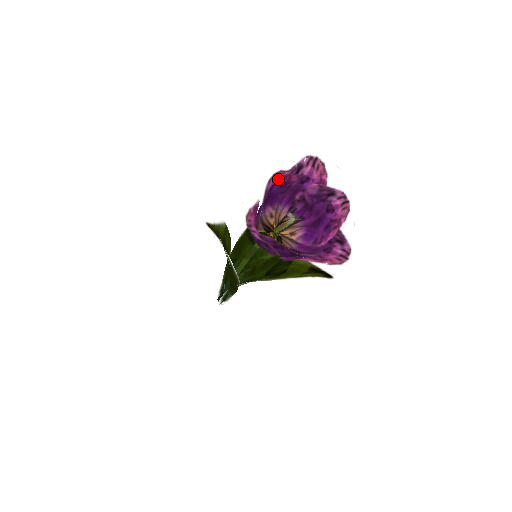
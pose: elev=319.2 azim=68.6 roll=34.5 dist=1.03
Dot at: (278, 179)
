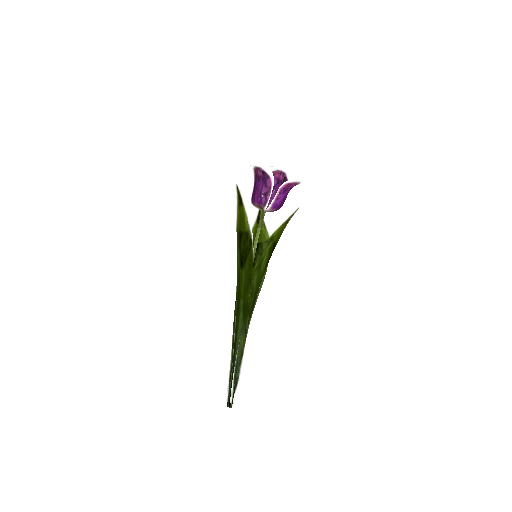
Dot at: occluded
